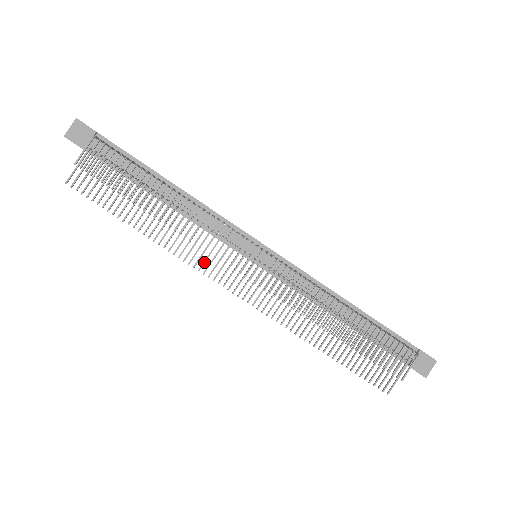
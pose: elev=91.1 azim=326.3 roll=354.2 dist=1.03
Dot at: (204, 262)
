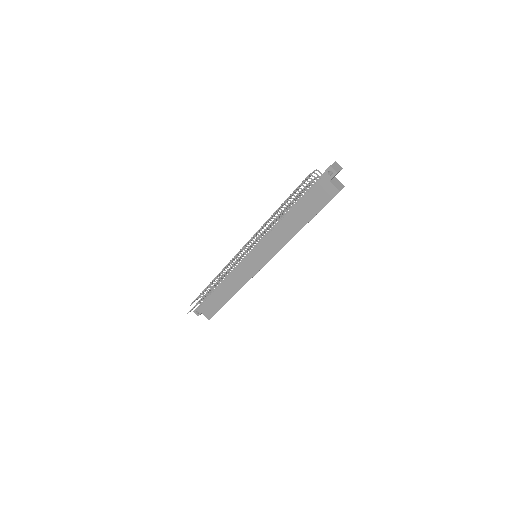
Dot at: (227, 271)
